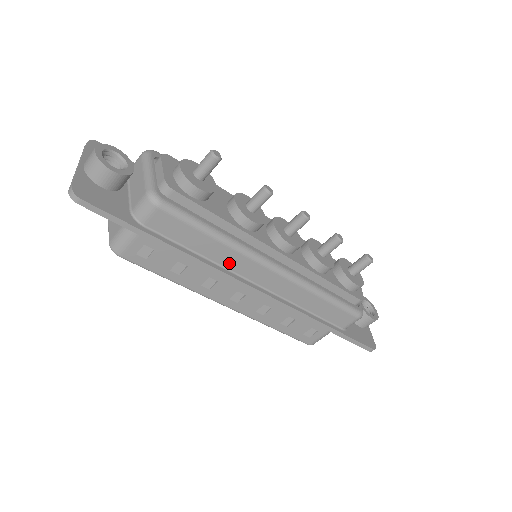
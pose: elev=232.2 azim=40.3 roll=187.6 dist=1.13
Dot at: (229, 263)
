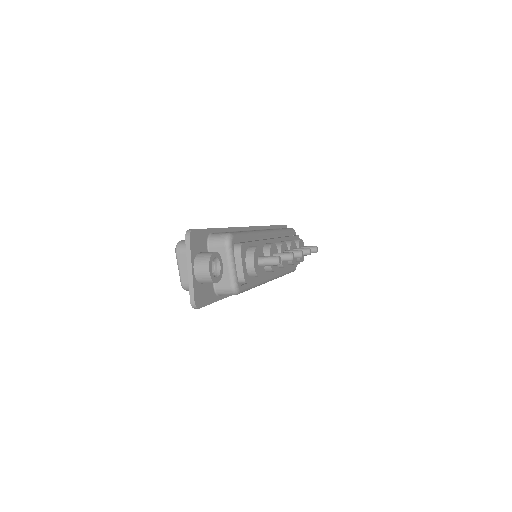
Dot at: occluded
